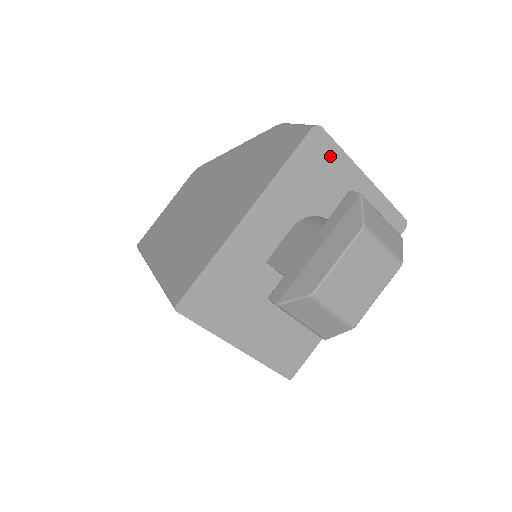
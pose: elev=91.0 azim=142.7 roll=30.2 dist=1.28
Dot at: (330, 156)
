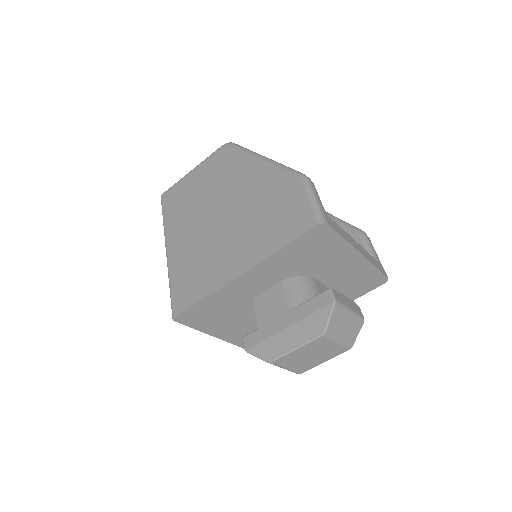
Dot at: (330, 242)
